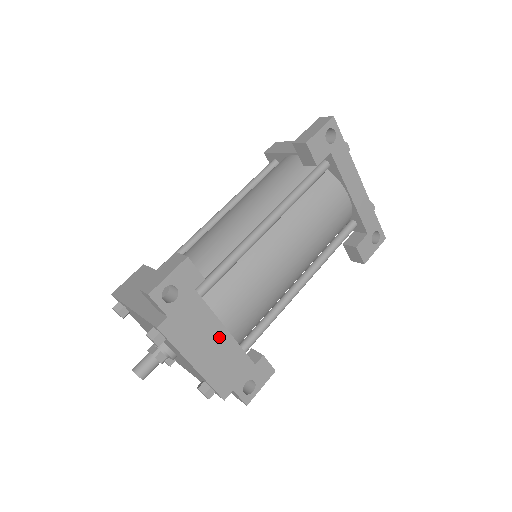
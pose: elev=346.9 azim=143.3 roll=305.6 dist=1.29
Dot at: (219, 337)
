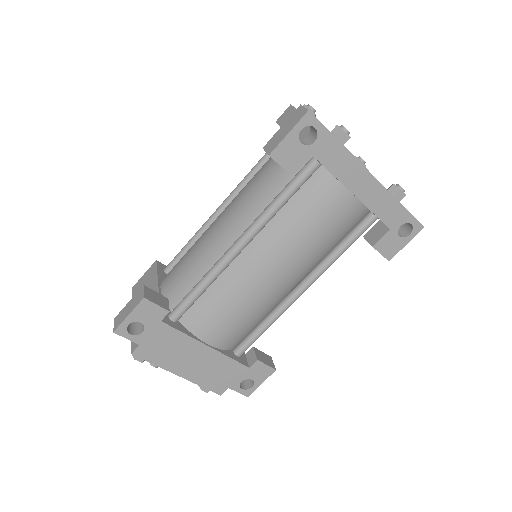
Dot at: (200, 352)
